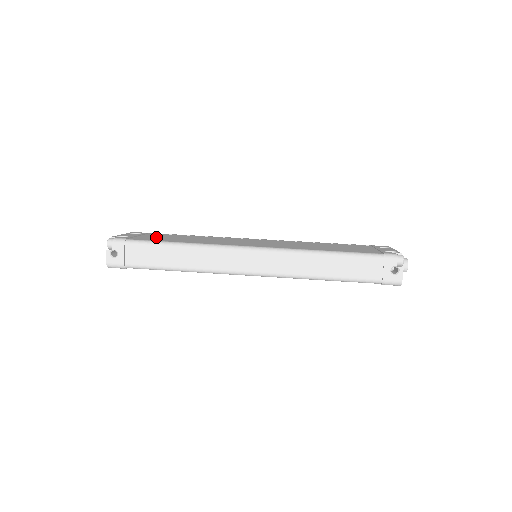
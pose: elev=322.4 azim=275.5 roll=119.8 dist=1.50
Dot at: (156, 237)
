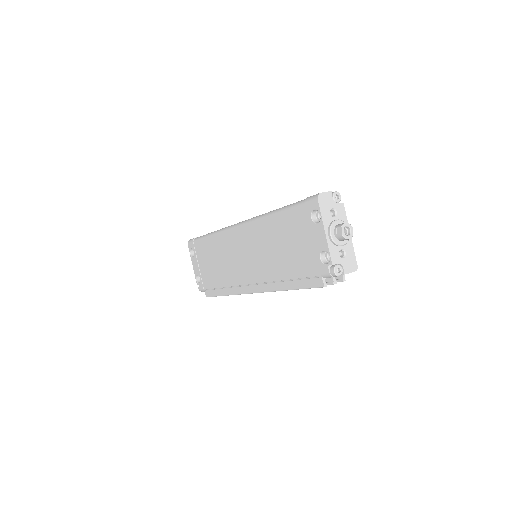
Dot at: occluded
